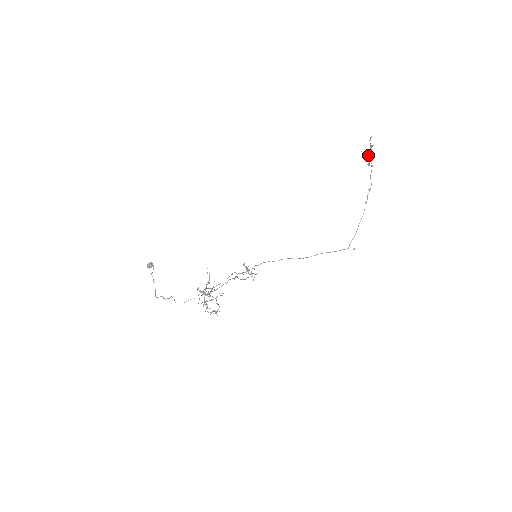
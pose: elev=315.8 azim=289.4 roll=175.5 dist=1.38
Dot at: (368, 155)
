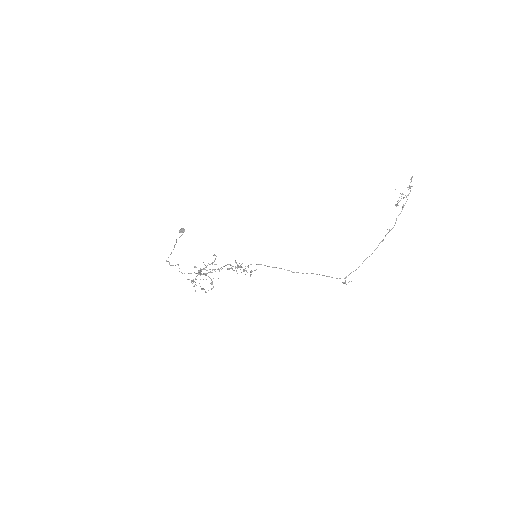
Dot at: occluded
